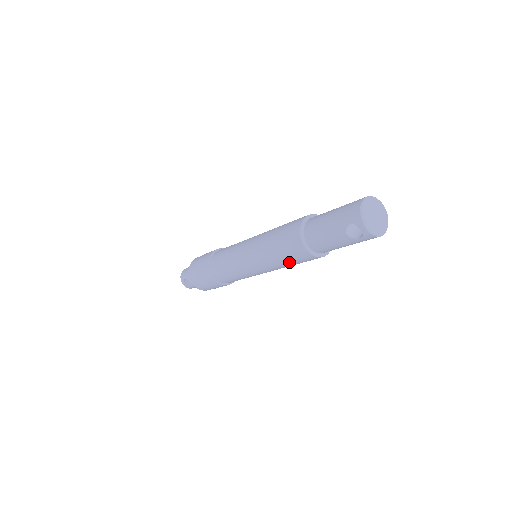
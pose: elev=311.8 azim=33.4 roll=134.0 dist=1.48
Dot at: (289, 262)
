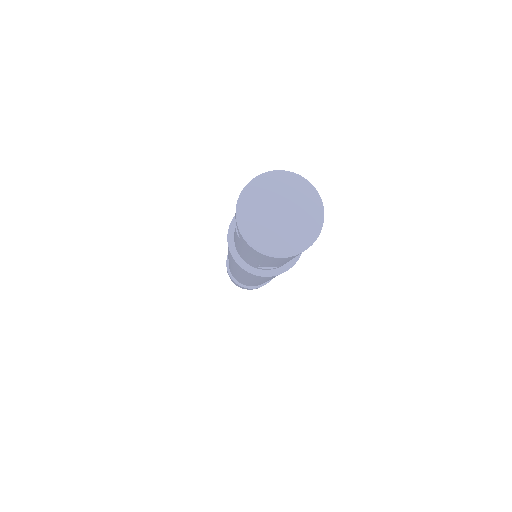
Dot at: occluded
